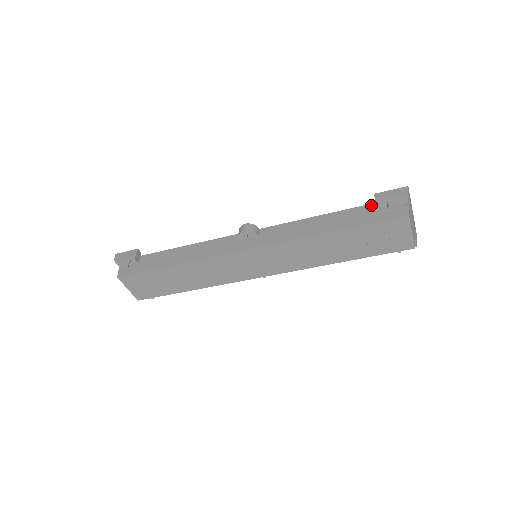
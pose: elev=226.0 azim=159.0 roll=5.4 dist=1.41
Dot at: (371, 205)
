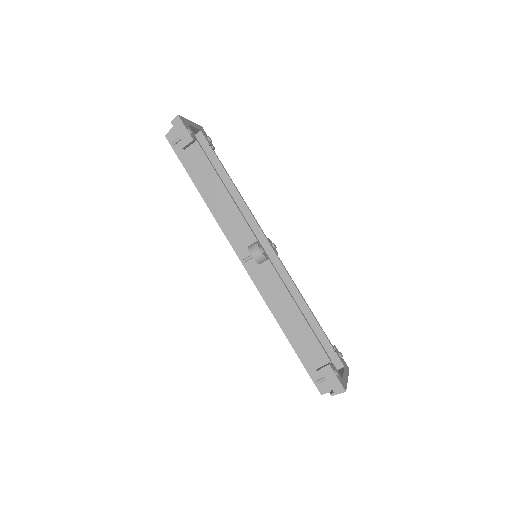
Dot at: (326, 358)
